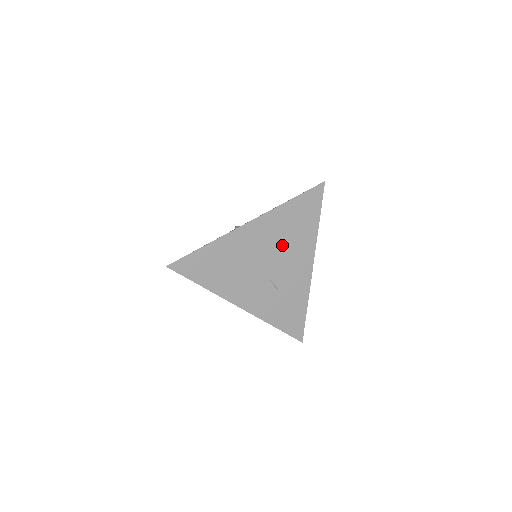
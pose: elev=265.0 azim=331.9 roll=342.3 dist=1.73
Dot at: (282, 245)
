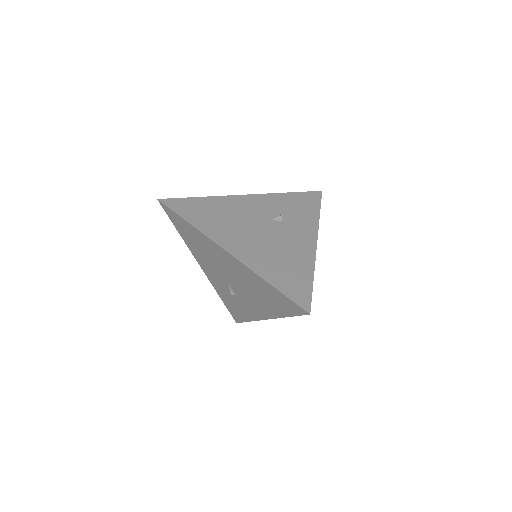
Dot at: (248, 288)
